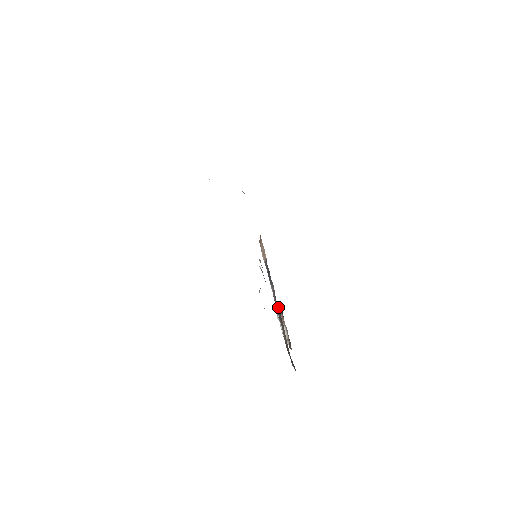
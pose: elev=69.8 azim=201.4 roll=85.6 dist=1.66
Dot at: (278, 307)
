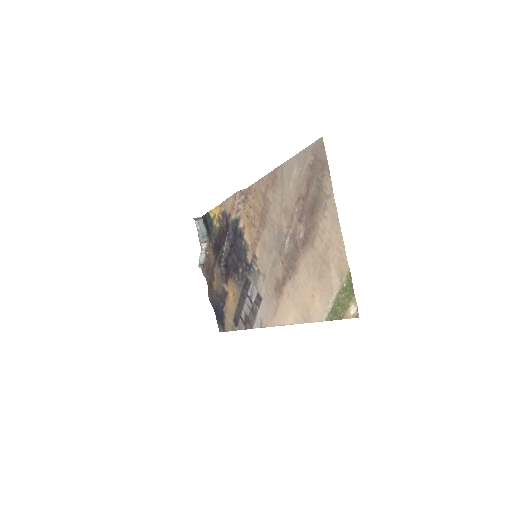
Dot at: (226, 264)
